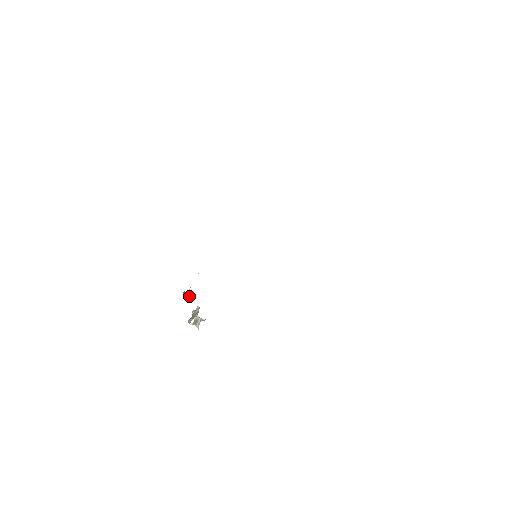
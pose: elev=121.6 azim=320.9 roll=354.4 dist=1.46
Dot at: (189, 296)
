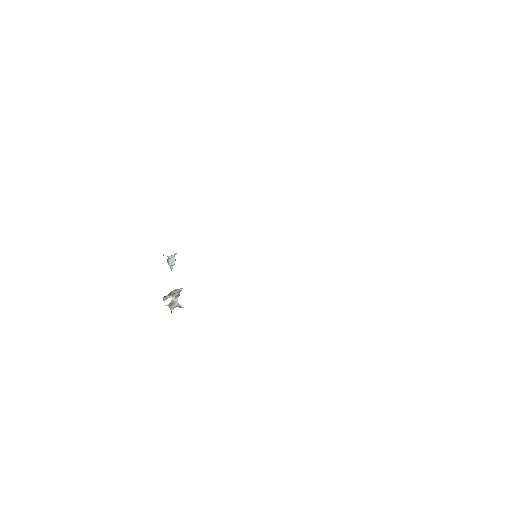
Dot at: (171, 264)
